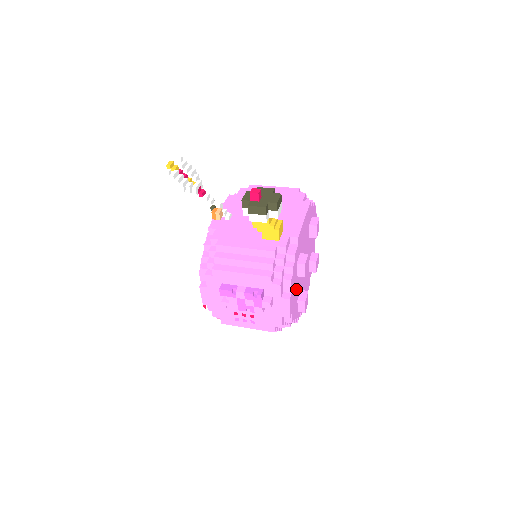
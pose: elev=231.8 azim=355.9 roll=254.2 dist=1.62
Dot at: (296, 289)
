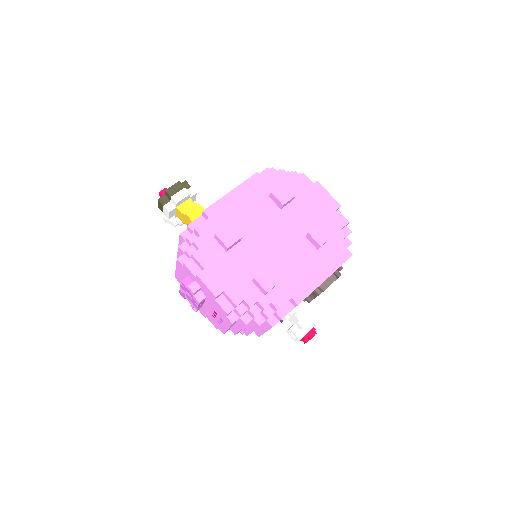
Dot at: (234, 266)
